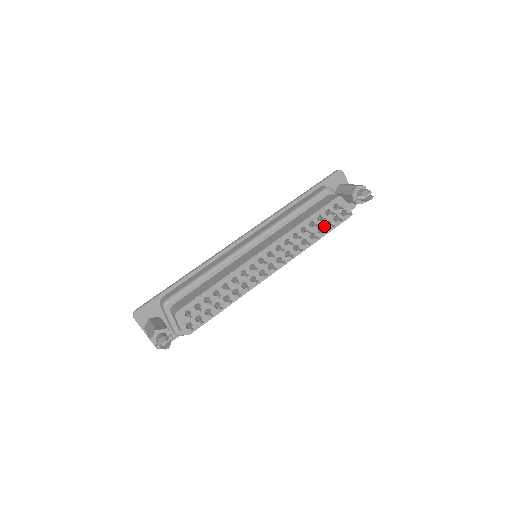
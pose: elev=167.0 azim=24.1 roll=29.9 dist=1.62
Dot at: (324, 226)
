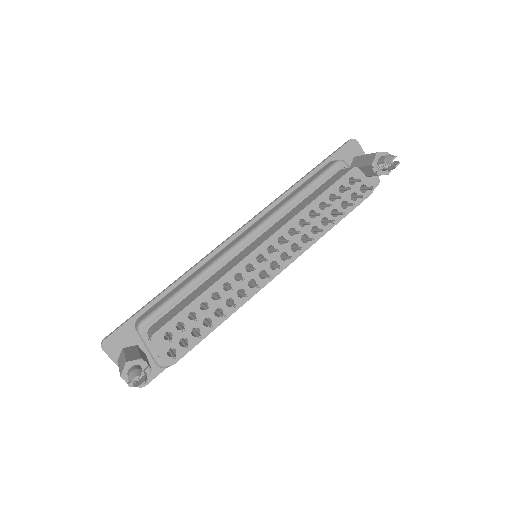
Dot at: (339, 207)
